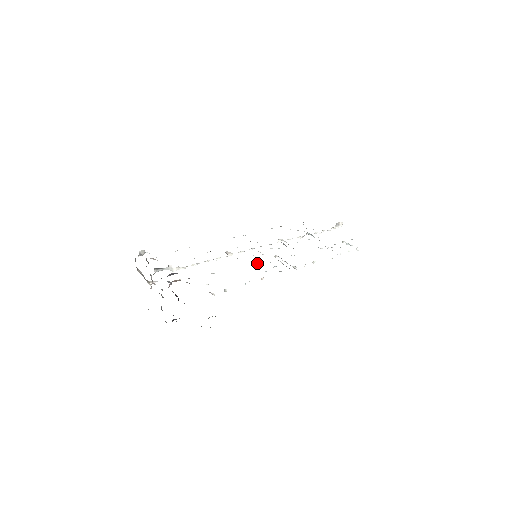
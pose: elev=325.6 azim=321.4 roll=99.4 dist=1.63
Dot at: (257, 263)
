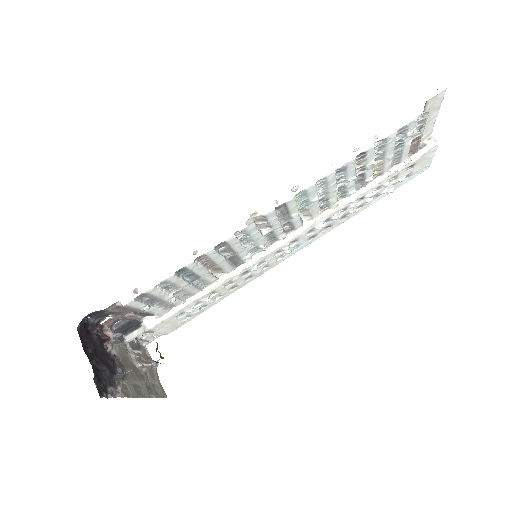
Dot at: (224, 253)
